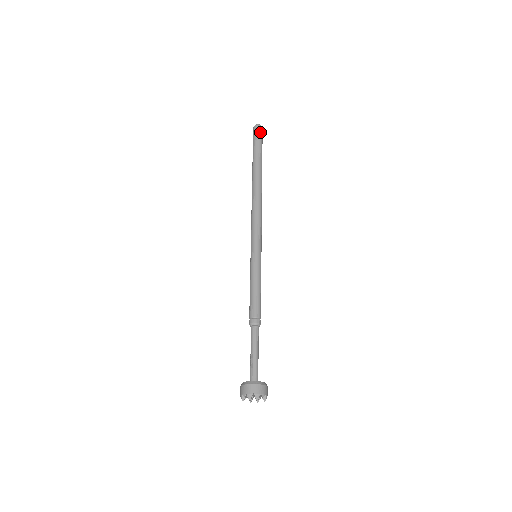
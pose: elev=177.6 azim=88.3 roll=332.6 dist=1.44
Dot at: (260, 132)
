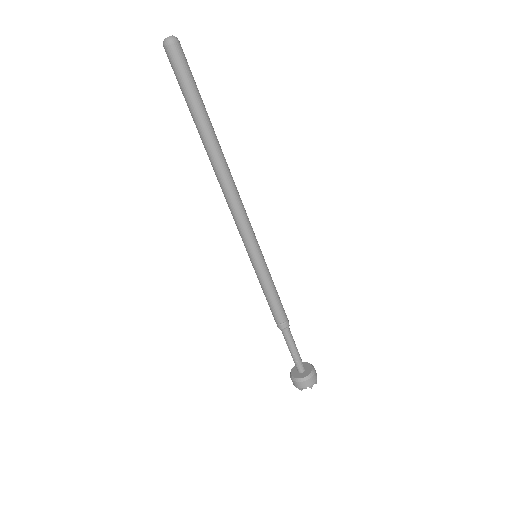
Dot at: (184, 56)
